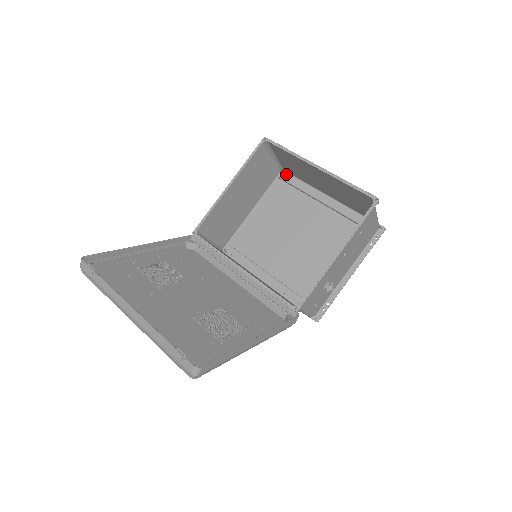
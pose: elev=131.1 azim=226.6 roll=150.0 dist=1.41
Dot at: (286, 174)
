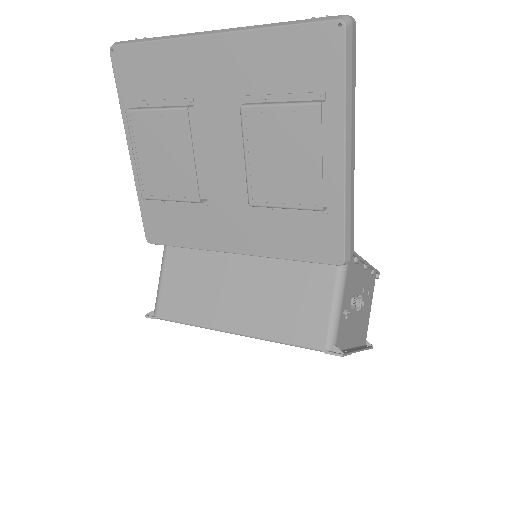
Dot at: occluded
